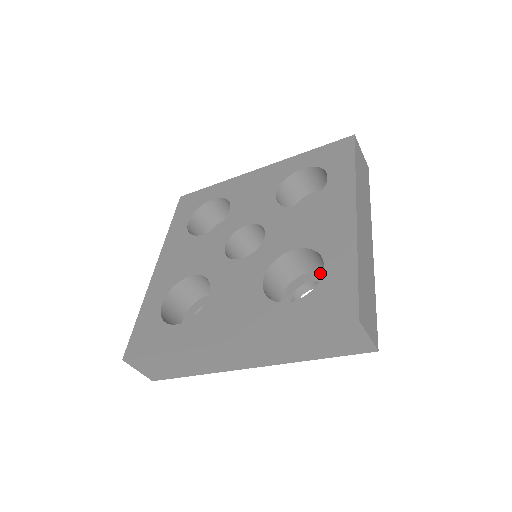
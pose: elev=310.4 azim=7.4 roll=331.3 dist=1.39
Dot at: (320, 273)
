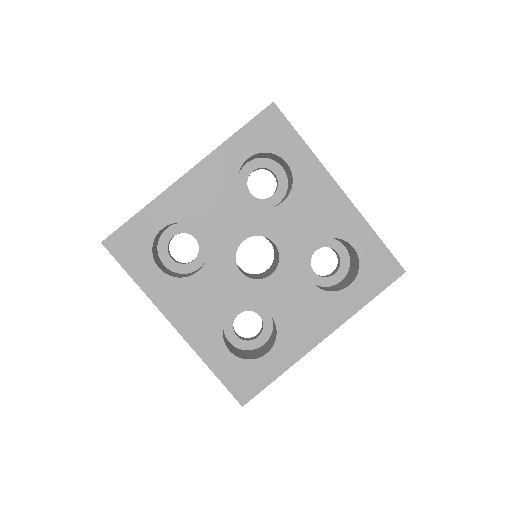
Dot at: occluded
